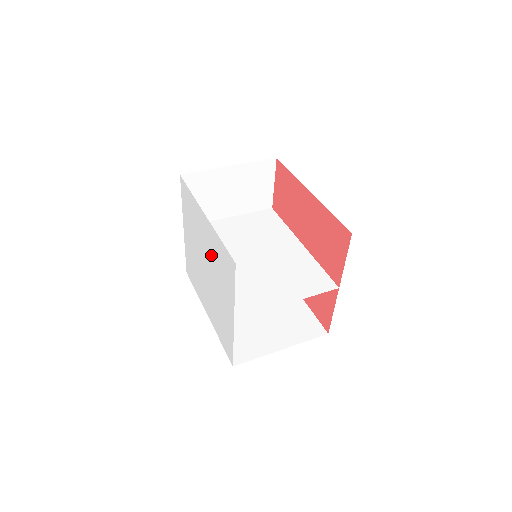
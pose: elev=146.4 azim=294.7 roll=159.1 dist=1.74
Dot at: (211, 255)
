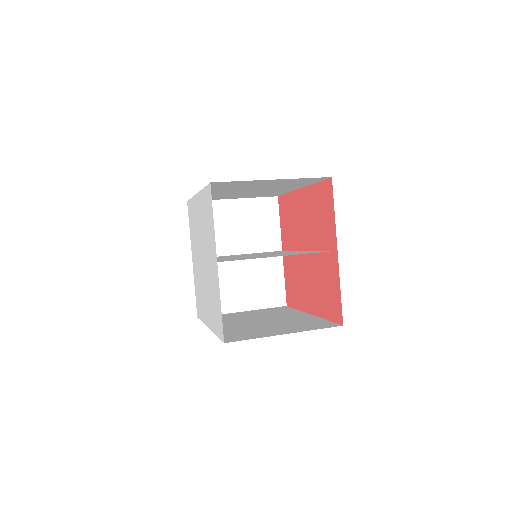
Dot at: (202, 229)
